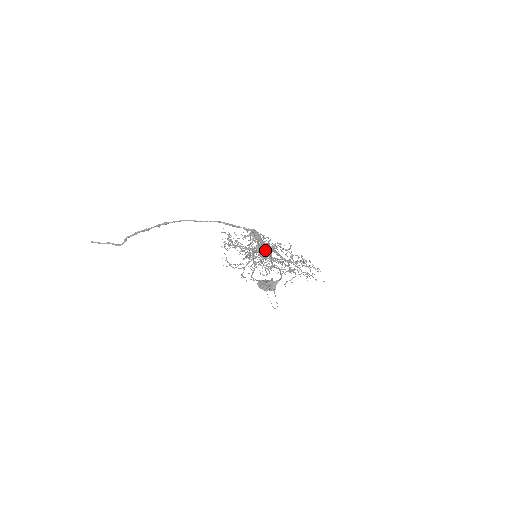
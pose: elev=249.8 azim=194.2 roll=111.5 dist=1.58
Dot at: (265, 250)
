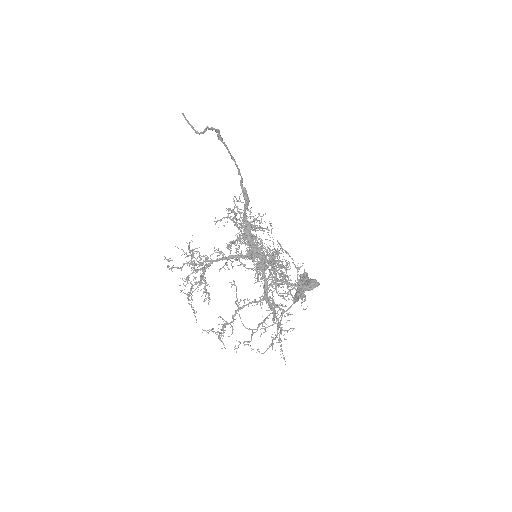
Dot at: (253, 261)
